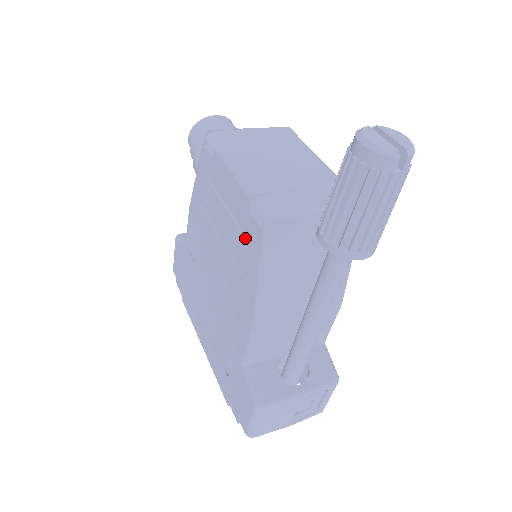
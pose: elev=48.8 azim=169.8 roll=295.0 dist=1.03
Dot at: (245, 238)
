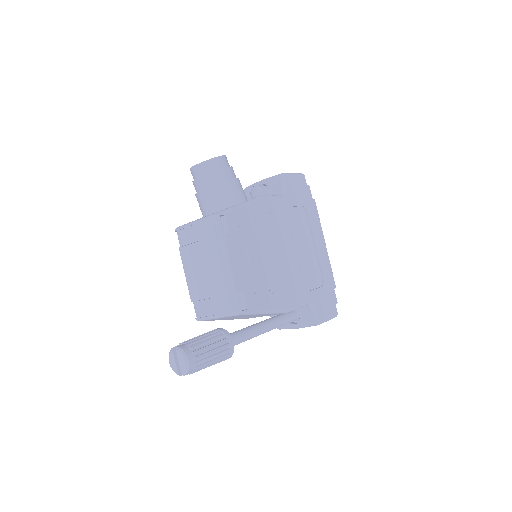
Dot at: occluded
